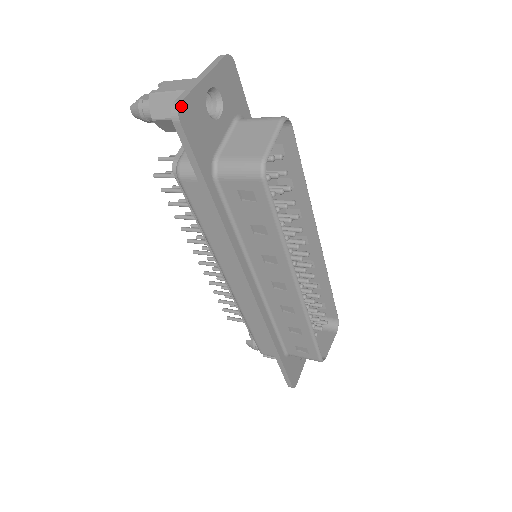
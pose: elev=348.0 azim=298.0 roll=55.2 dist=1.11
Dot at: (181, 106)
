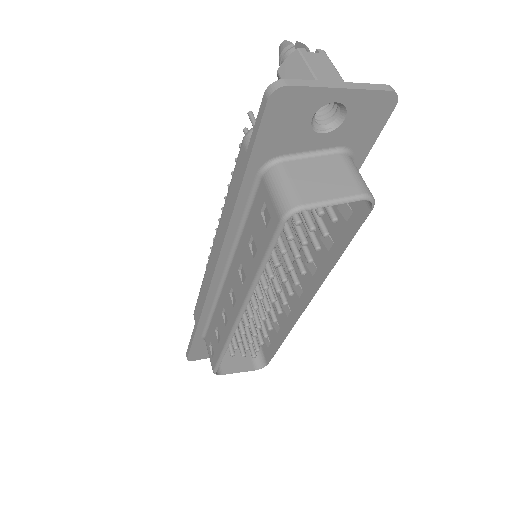
Dot at: (284, 89)
